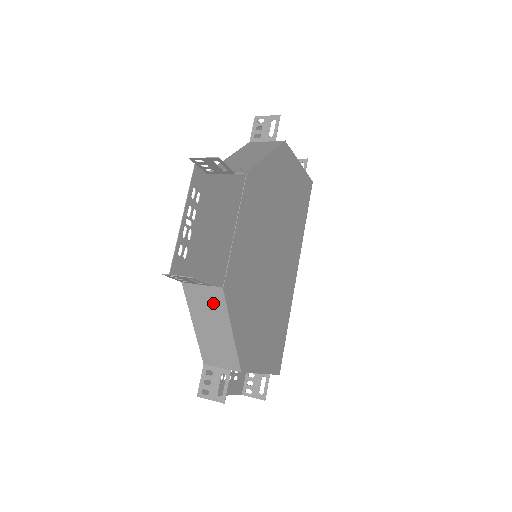
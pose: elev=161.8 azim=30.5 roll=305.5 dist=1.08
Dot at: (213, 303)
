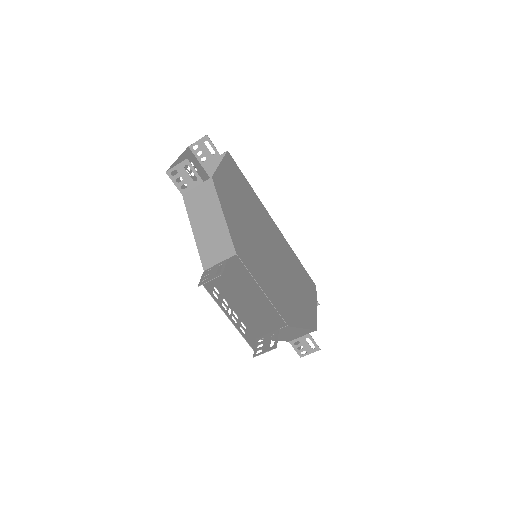
Dot at: (284, 331)
